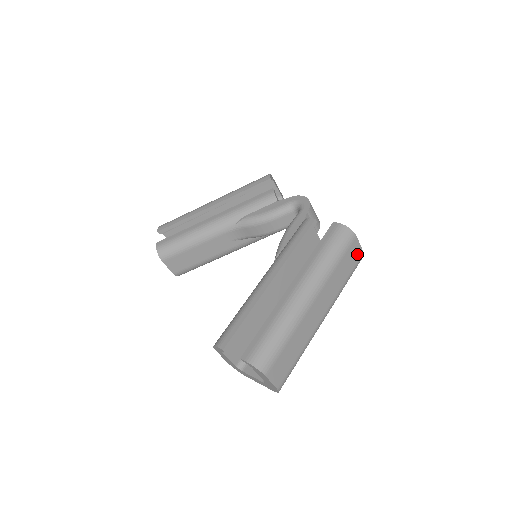
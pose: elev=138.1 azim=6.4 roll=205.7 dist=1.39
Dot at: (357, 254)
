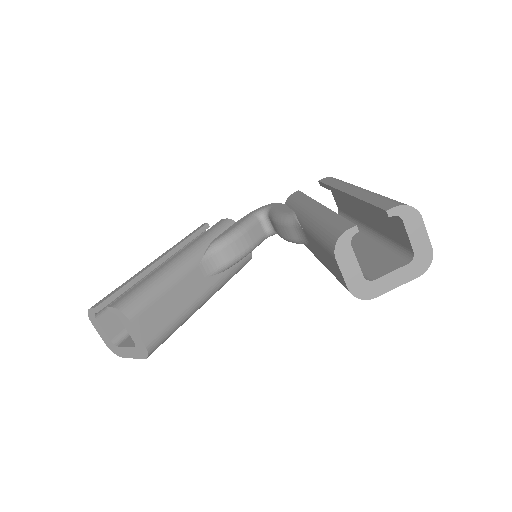
Dot at: occluded
